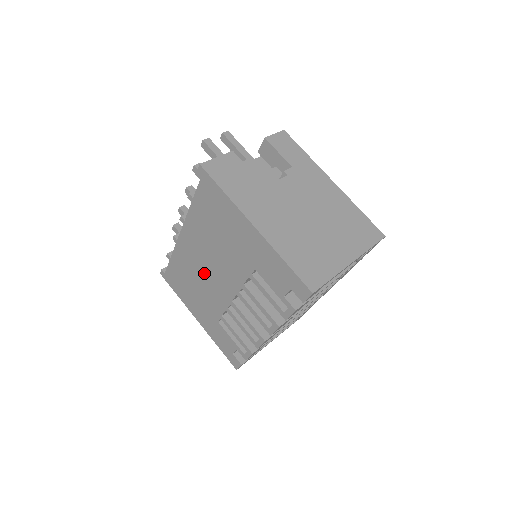
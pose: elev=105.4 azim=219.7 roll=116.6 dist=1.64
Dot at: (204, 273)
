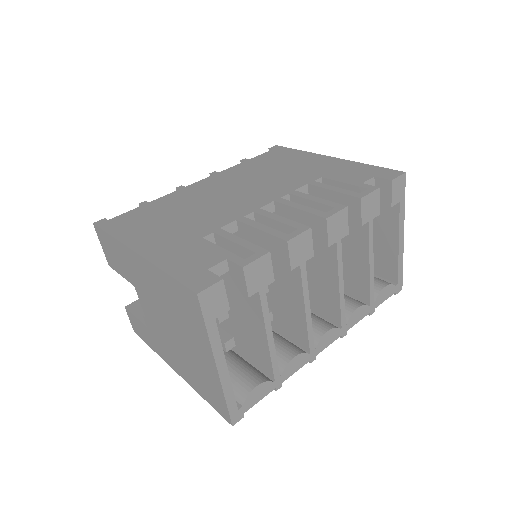
Dot at: (217, 199)
